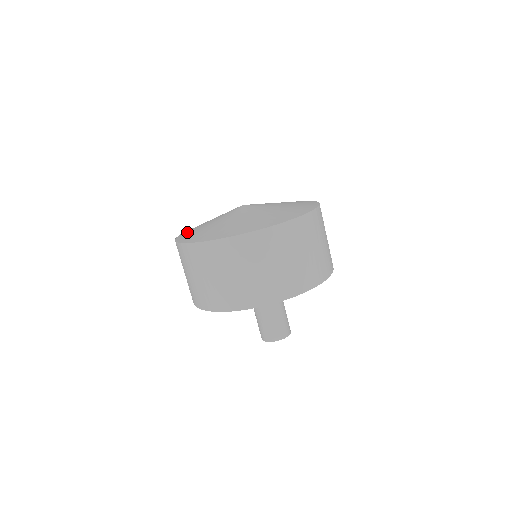
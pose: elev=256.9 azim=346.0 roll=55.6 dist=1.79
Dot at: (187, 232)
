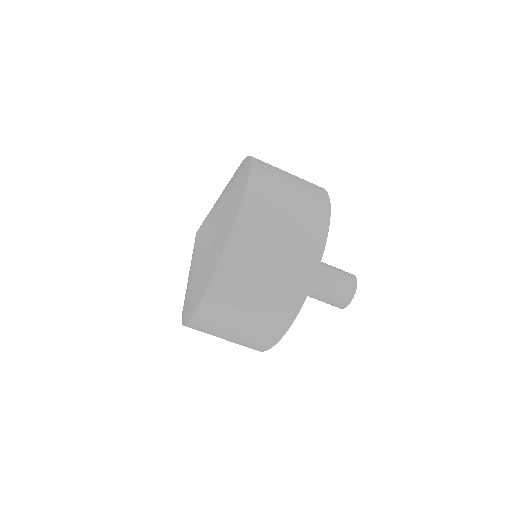
Dot at: occluded
